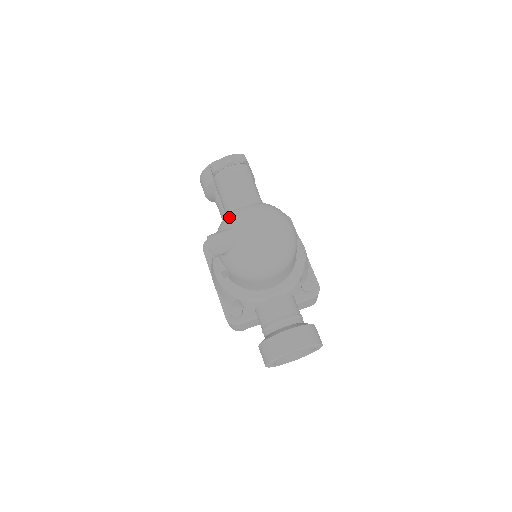
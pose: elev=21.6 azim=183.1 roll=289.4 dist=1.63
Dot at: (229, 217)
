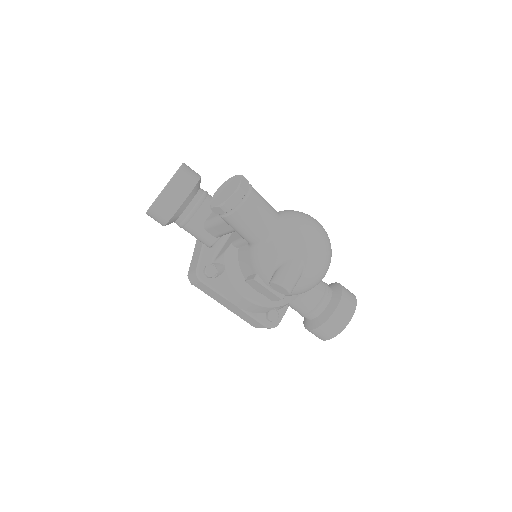
Dot at: (275, 250)
